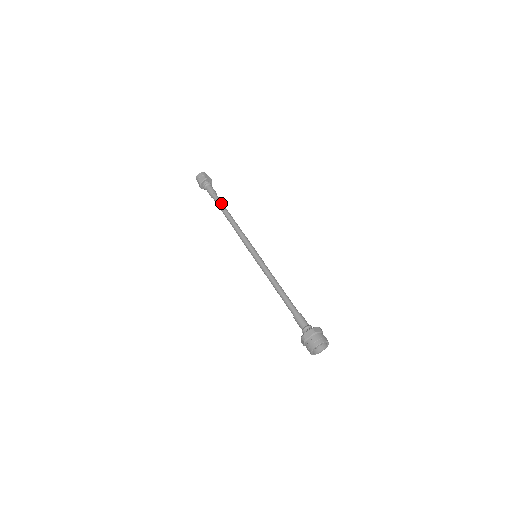
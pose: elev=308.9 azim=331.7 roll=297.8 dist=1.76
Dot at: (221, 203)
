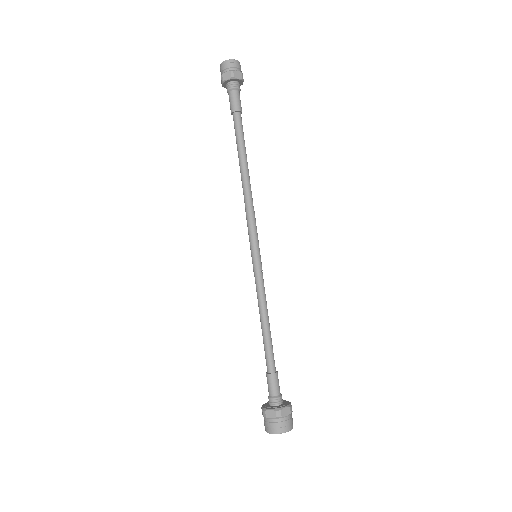
Dot at: (241, 137)
